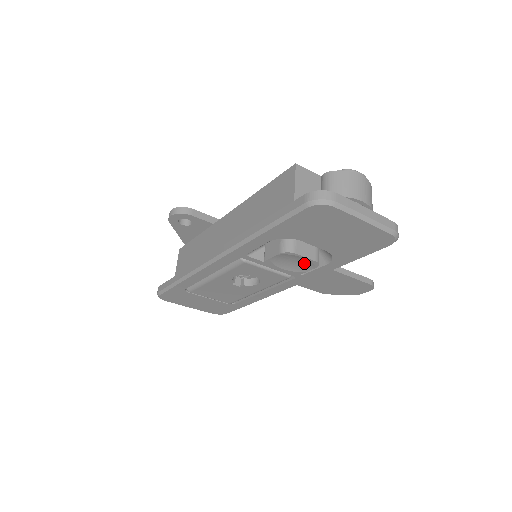
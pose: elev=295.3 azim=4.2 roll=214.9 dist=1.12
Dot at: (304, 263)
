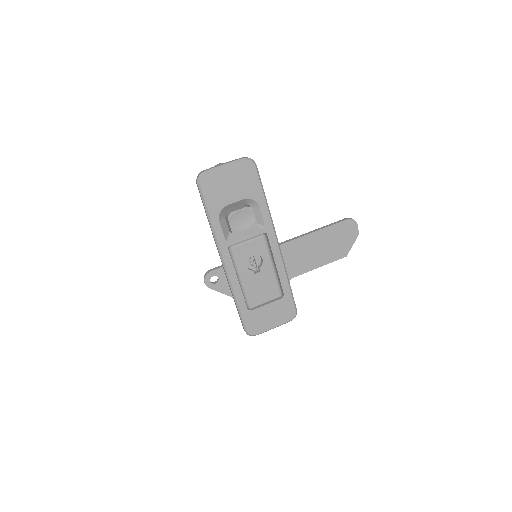
Dot at: (246, 215)
